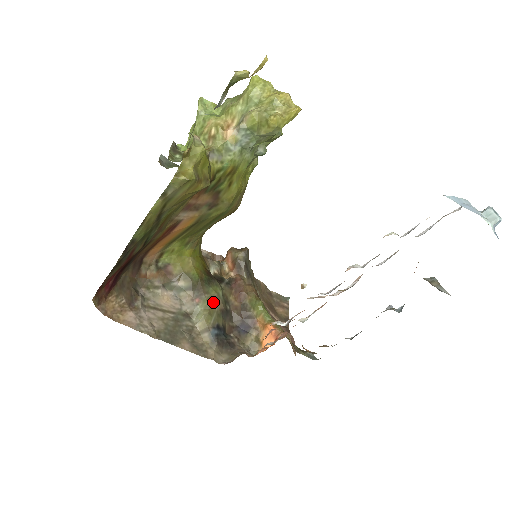
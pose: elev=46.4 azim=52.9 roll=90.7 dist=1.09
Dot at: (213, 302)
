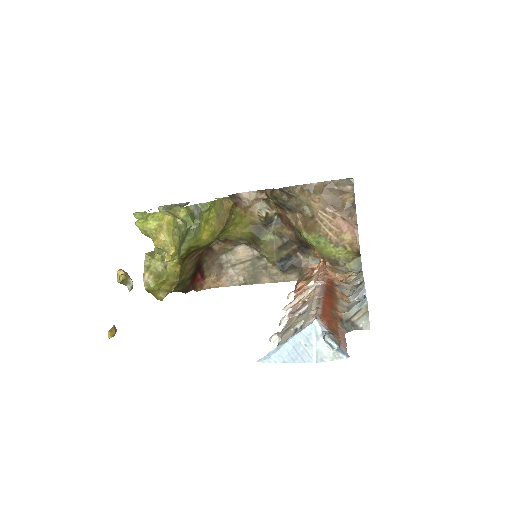
Dot at: (269, 248)
